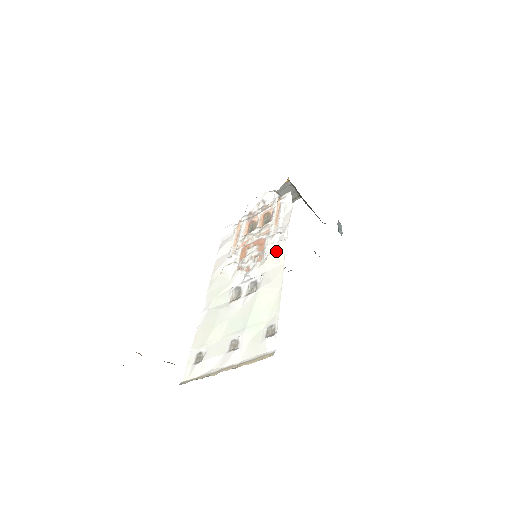
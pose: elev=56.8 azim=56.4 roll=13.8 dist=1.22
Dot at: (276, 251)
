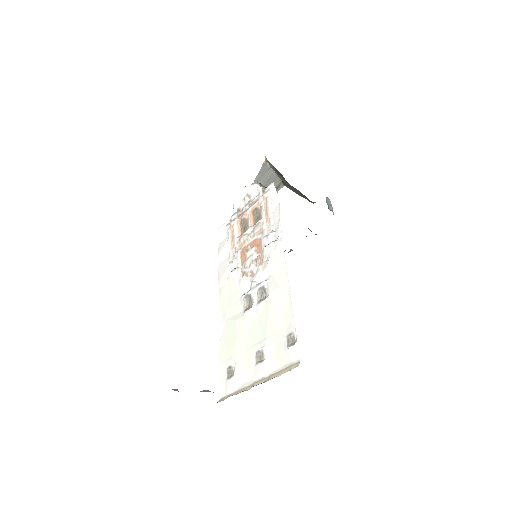
Dot at: (275, 253)
